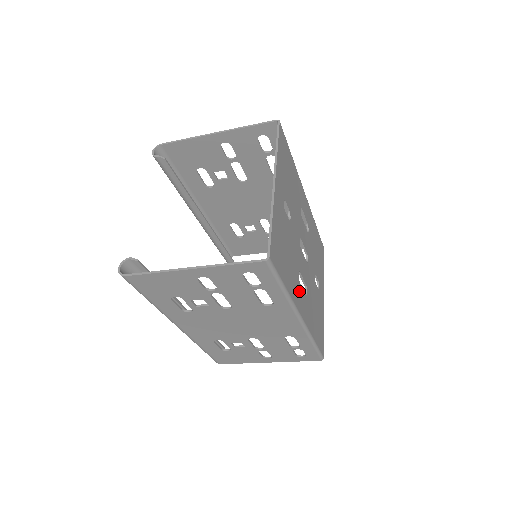
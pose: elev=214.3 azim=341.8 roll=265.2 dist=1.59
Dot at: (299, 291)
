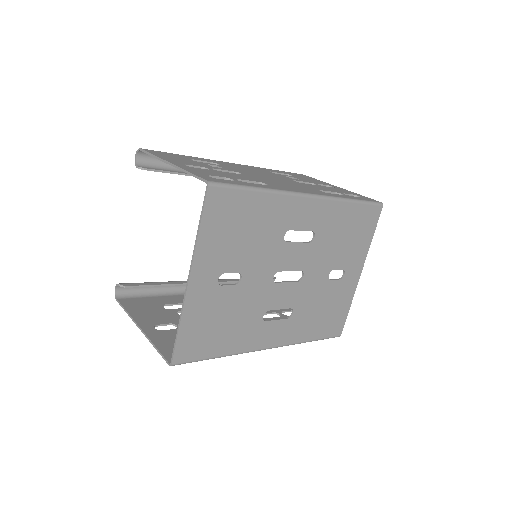
Dot at: (263, 330)
